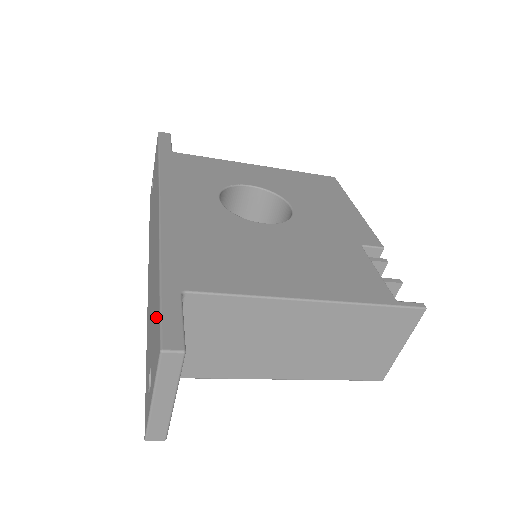
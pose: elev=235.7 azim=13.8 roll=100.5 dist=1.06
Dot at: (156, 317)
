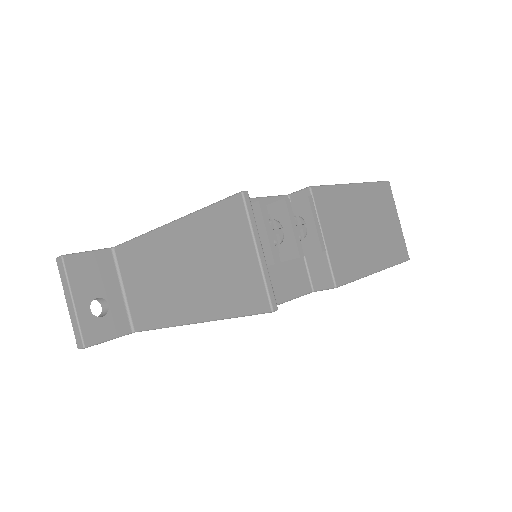
Dot at: occluded
